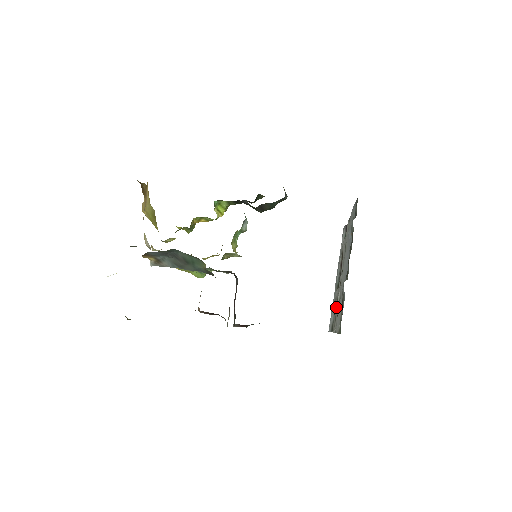
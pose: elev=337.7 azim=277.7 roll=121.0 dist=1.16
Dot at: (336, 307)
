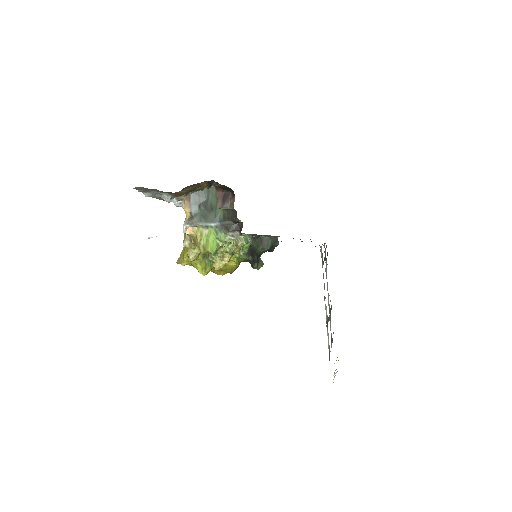
Dot at: (327, 325)
